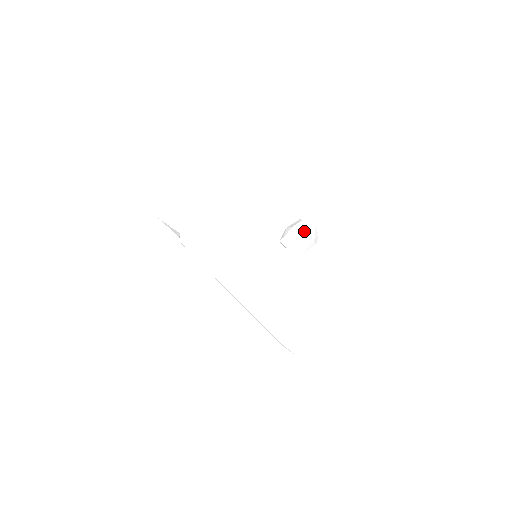
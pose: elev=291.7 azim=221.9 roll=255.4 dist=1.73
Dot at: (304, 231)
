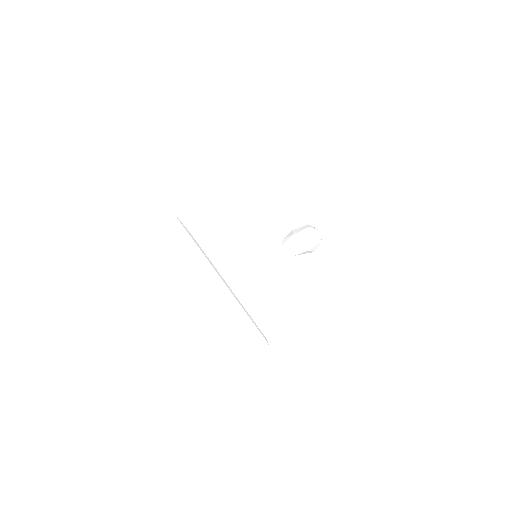
Dot at: (309, 248)
